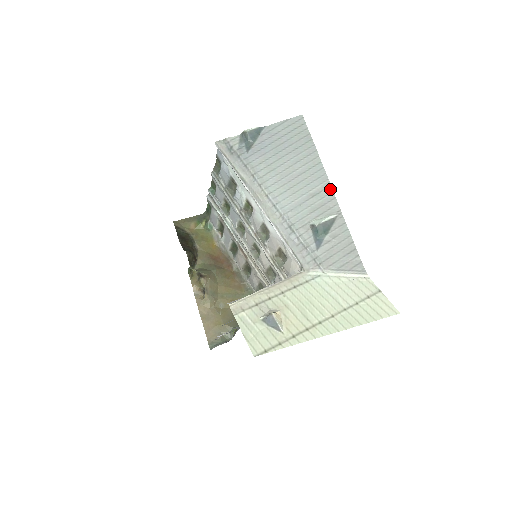
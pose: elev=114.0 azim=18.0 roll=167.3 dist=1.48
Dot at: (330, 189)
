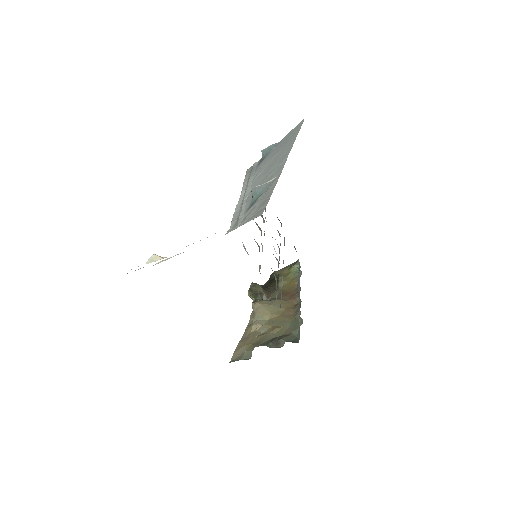
Dot at: (285, 160)
